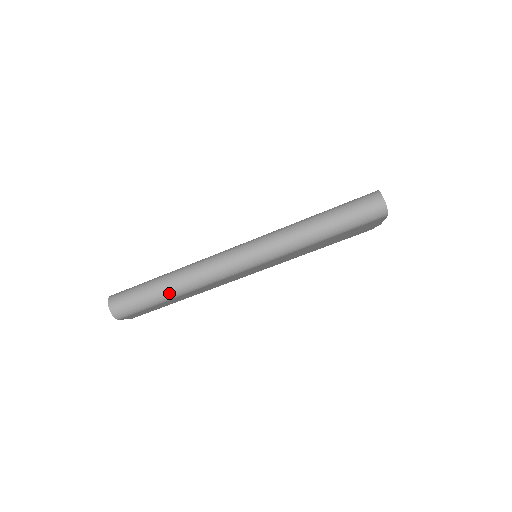
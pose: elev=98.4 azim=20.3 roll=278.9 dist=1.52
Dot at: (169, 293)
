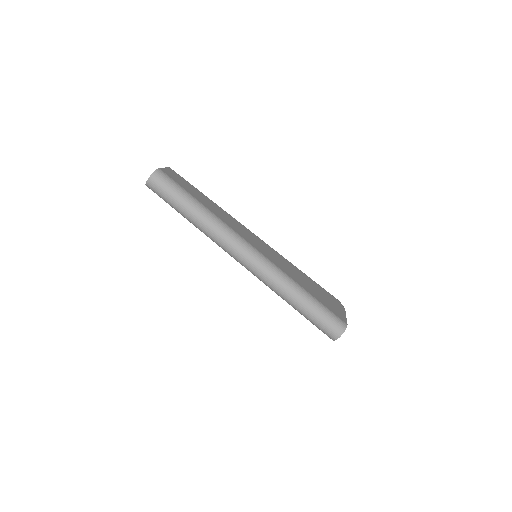
Dot at: (188, 217)
